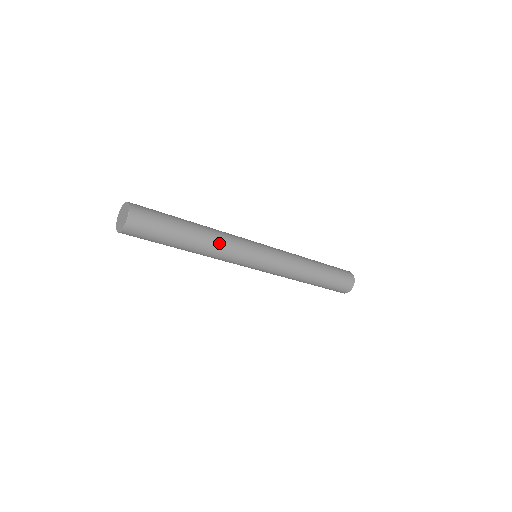
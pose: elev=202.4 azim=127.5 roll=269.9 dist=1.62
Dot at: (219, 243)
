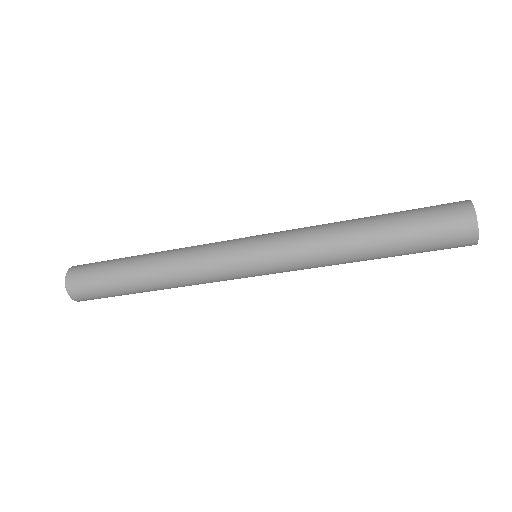
Dot at: (176, 258)
